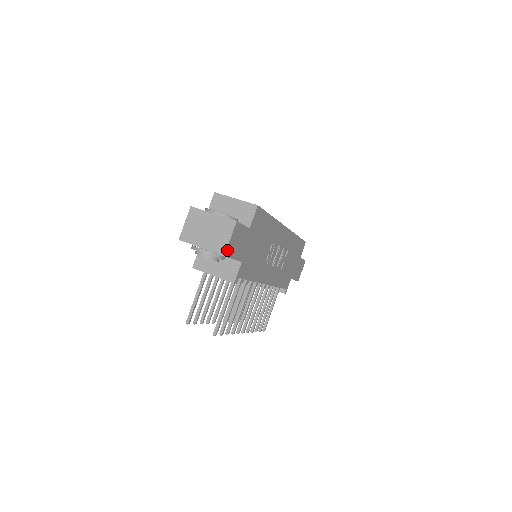
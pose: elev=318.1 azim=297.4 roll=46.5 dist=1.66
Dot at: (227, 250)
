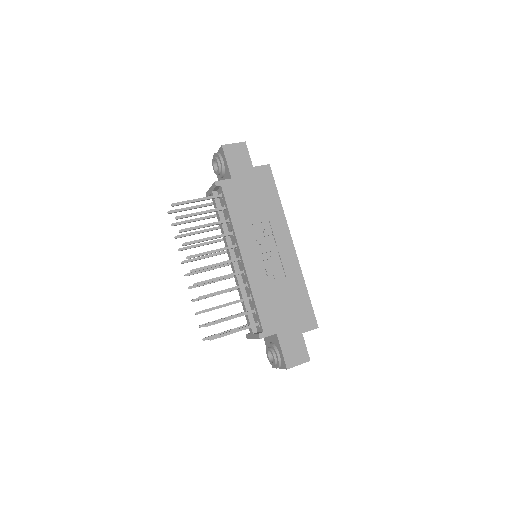
Dot at: (226, 146)
